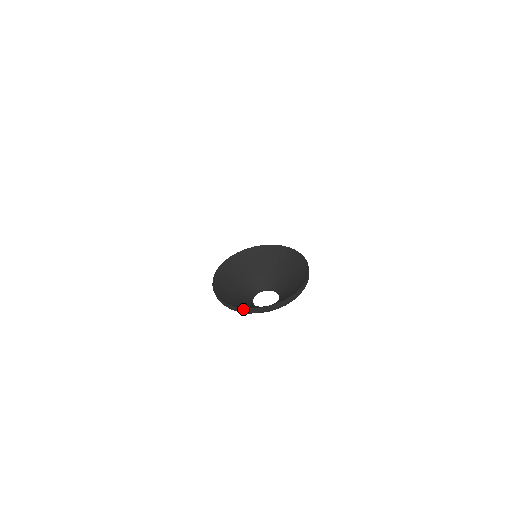
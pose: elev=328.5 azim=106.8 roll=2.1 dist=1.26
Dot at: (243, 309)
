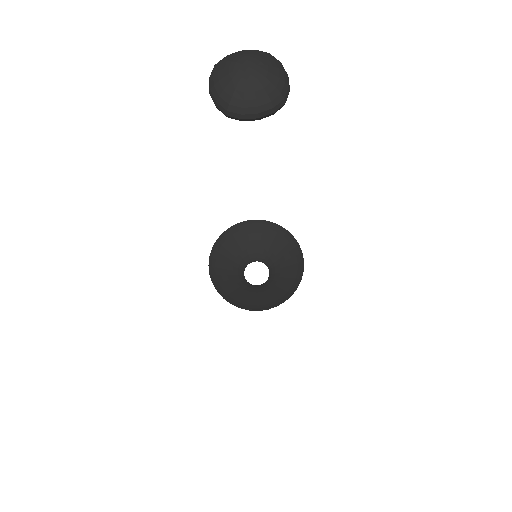
Dot at: (212, 280)
